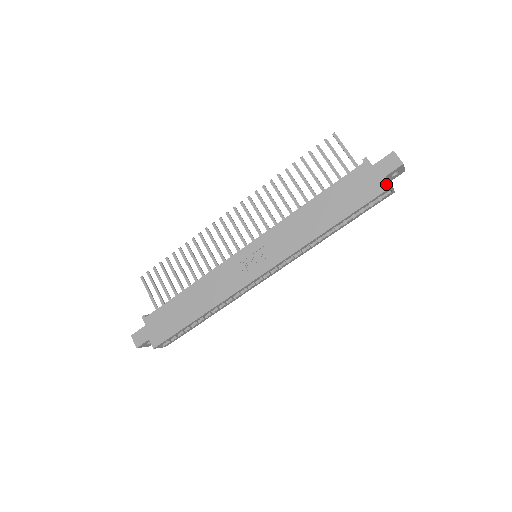
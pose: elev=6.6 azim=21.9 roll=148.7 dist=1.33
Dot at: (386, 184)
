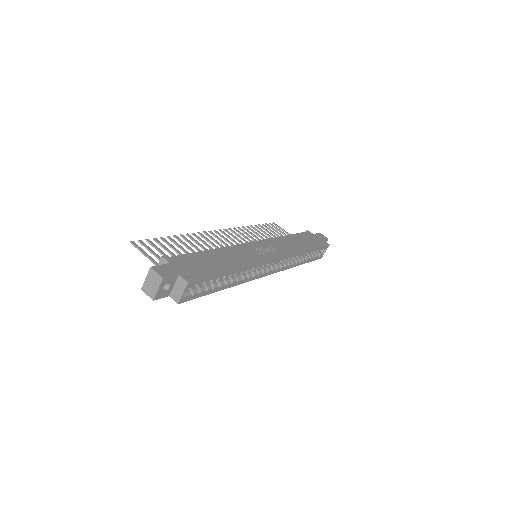
Dot at: (326, 243)
